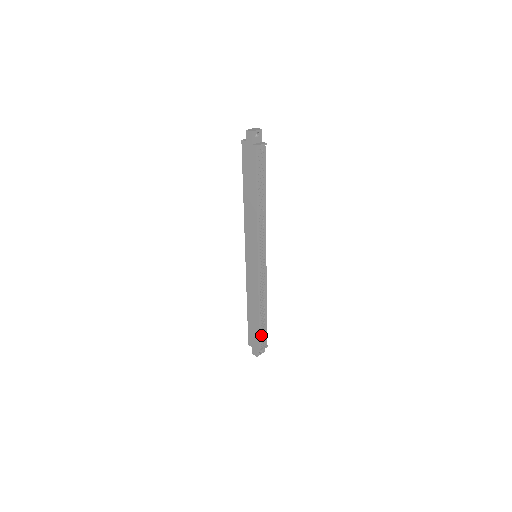
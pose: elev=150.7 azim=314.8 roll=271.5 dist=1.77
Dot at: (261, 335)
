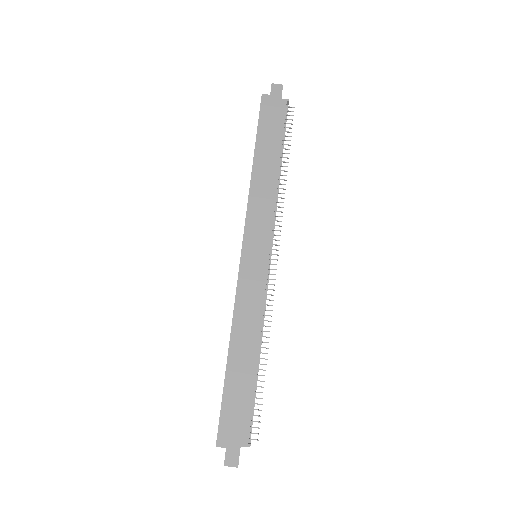
Dot at: (252, 409)
